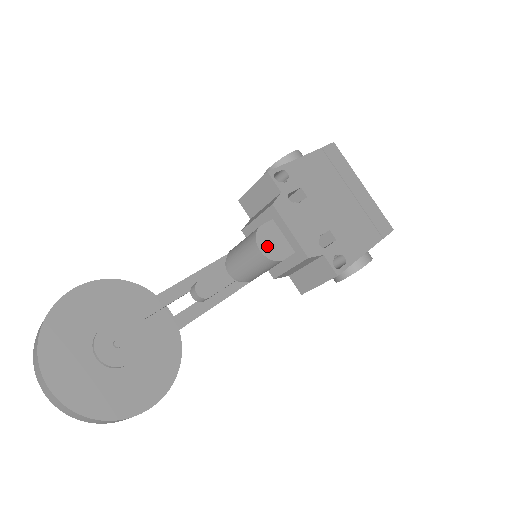
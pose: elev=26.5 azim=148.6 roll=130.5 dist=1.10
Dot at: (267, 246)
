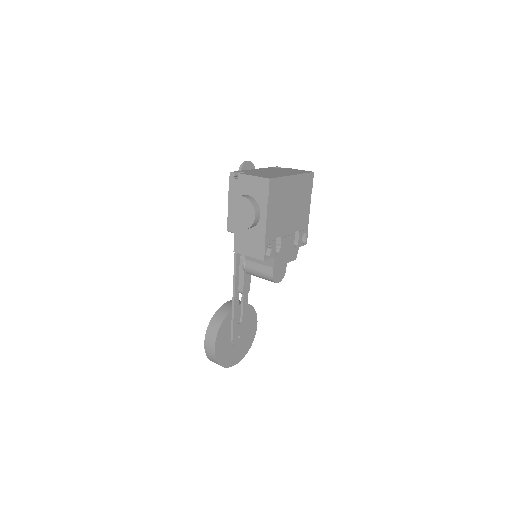
Dot at: (279, 277)
